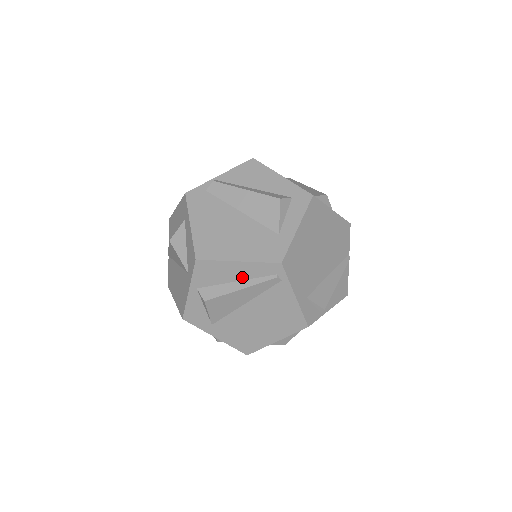
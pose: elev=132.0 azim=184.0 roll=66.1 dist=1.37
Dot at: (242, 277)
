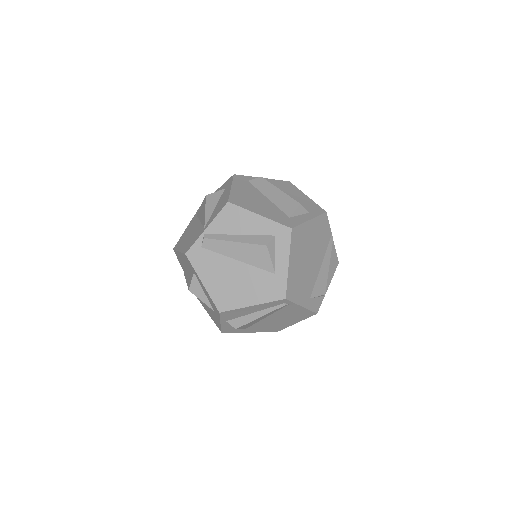
Dot at: (258, 310)
